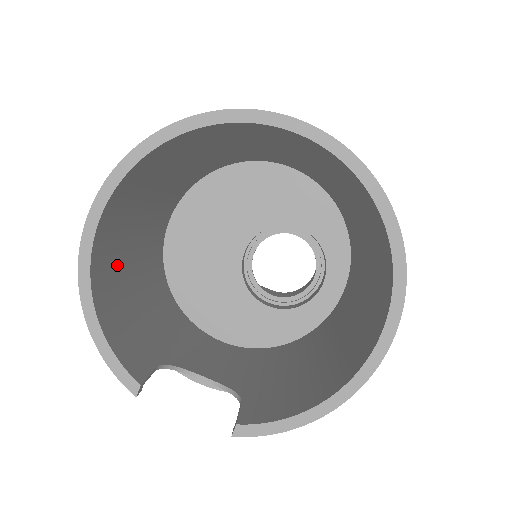
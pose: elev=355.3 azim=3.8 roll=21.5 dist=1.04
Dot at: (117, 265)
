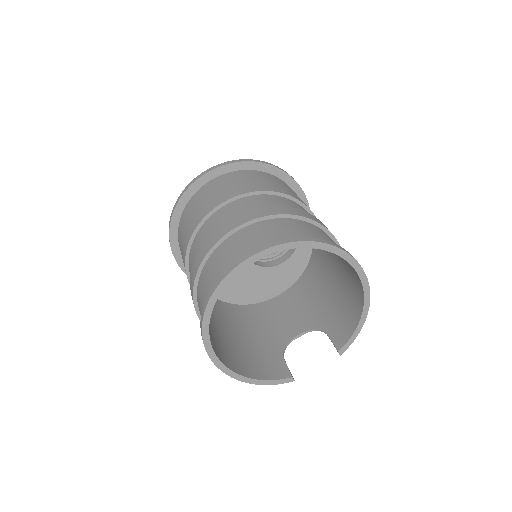
Dot at: (227, 348)
